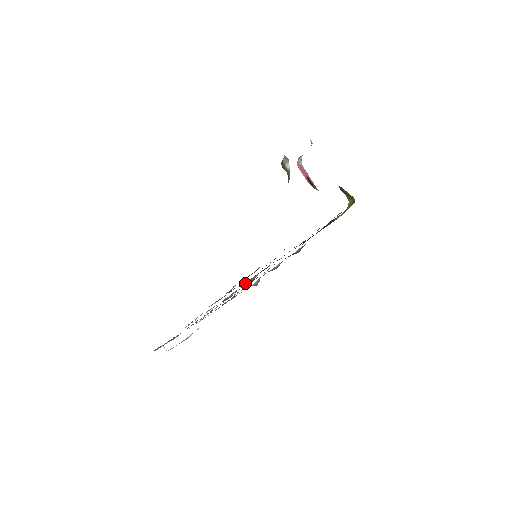
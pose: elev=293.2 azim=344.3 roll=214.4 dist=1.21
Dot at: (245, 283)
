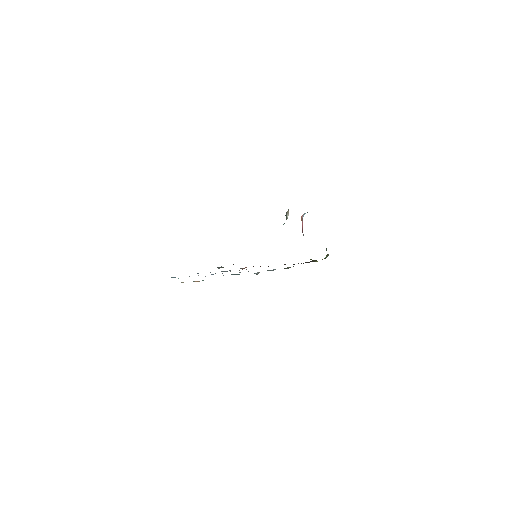
Dot at: occluded
